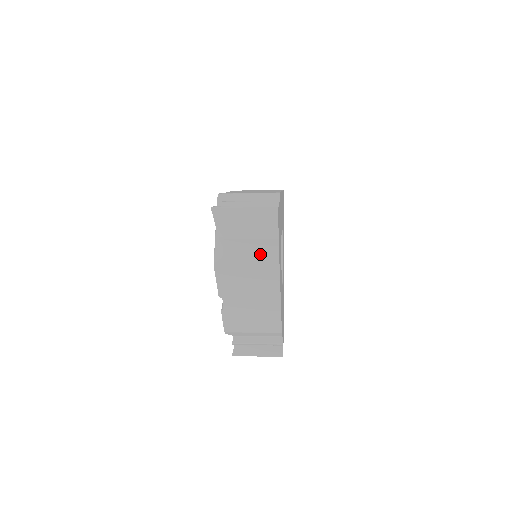
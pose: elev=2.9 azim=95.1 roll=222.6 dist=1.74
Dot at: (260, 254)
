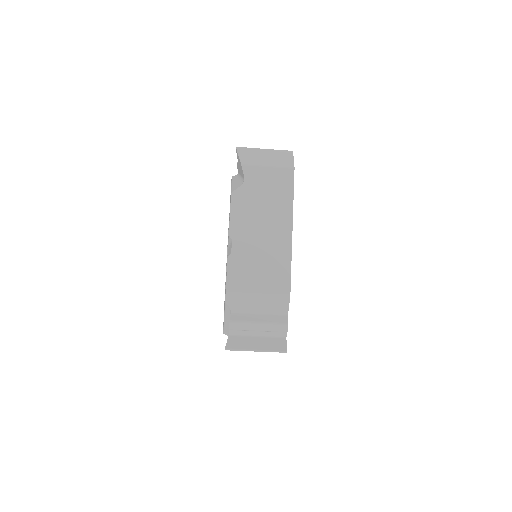
Dot at: (276, 185)
